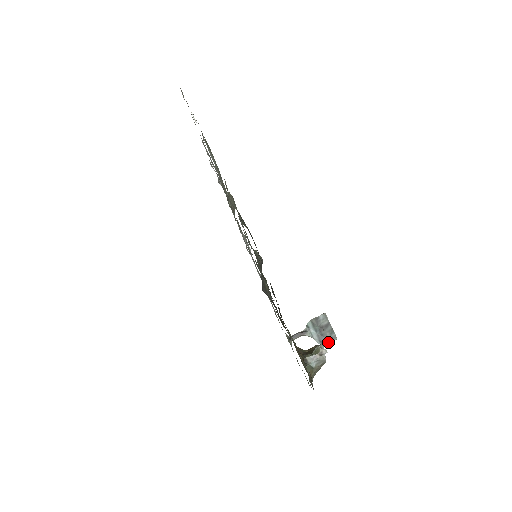
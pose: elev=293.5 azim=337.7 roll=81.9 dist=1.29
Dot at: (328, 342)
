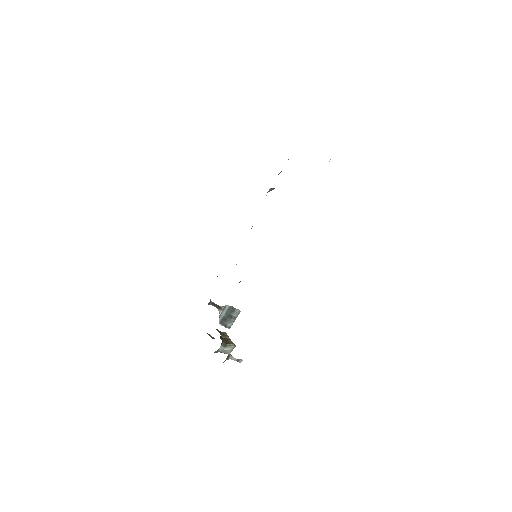
Dot at: (224, 326)
